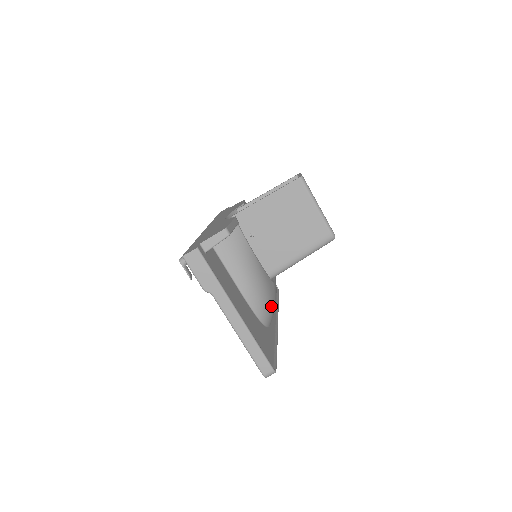
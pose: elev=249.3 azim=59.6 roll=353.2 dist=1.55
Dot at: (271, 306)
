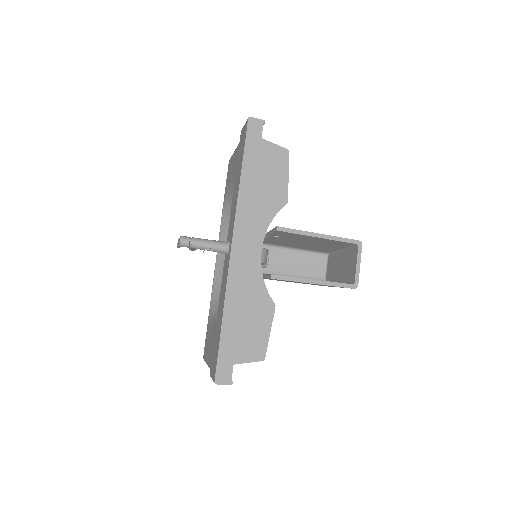
Dot at: occluded
